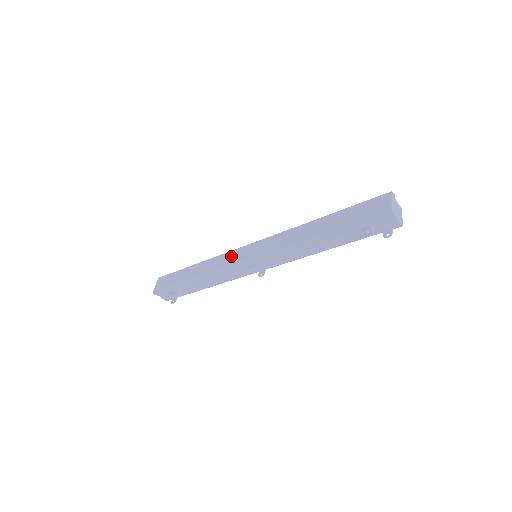
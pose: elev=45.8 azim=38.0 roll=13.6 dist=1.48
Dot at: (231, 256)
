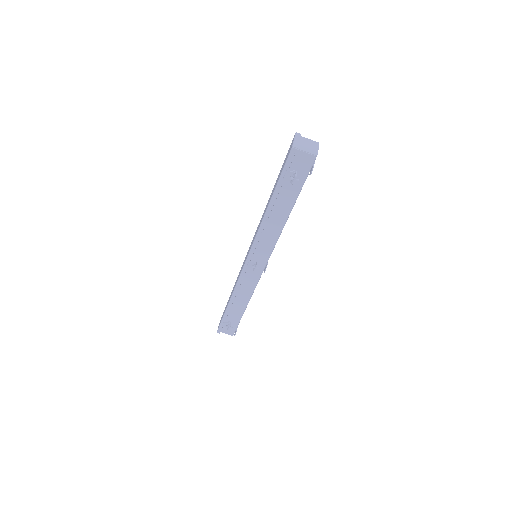
Dot at: occluded
